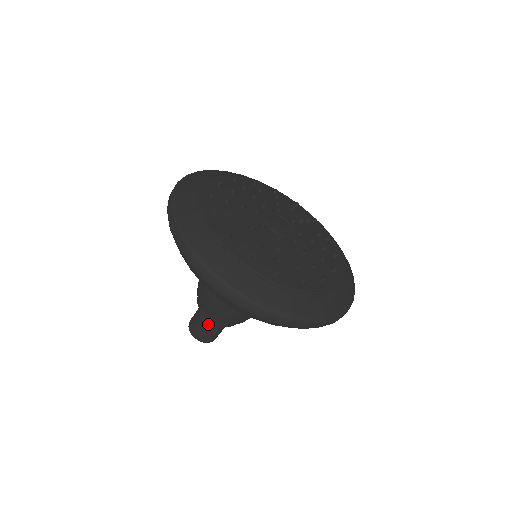
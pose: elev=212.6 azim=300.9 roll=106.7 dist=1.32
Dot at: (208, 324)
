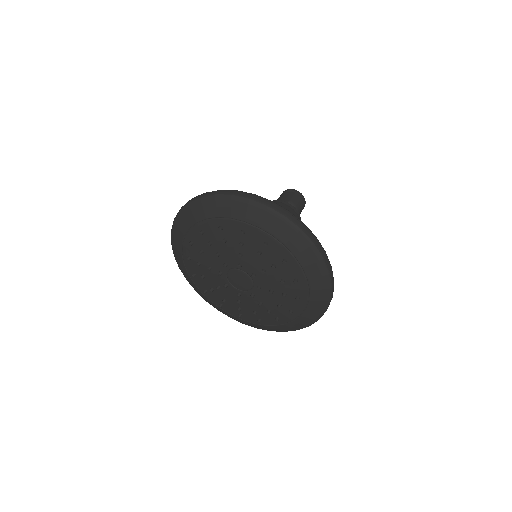
Dot at: occluded
